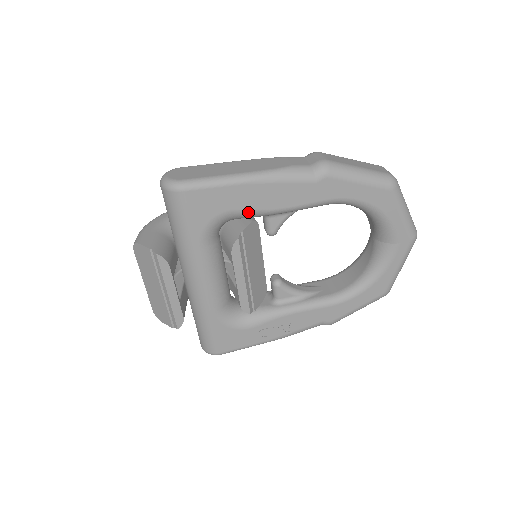
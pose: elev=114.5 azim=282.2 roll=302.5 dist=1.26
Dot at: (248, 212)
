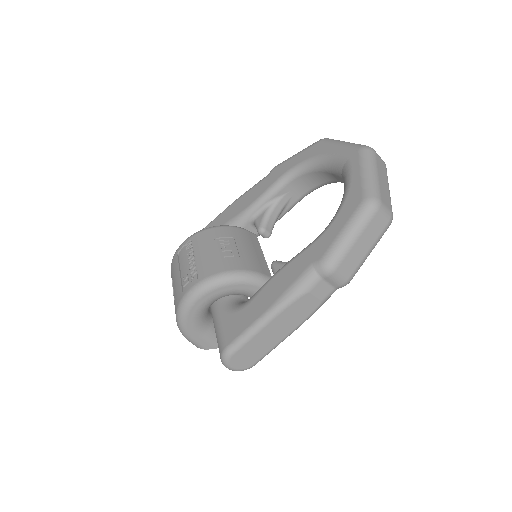
Dot at: occluded
